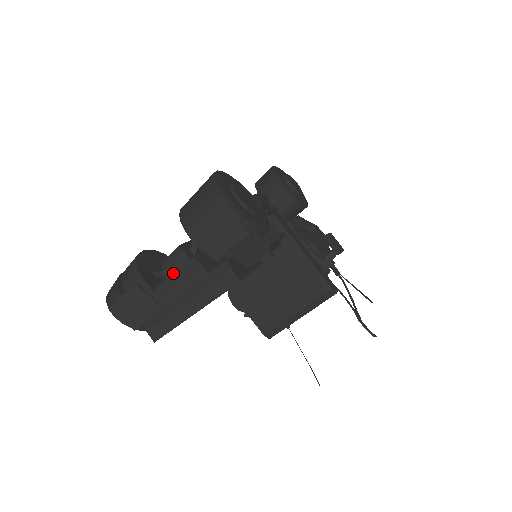
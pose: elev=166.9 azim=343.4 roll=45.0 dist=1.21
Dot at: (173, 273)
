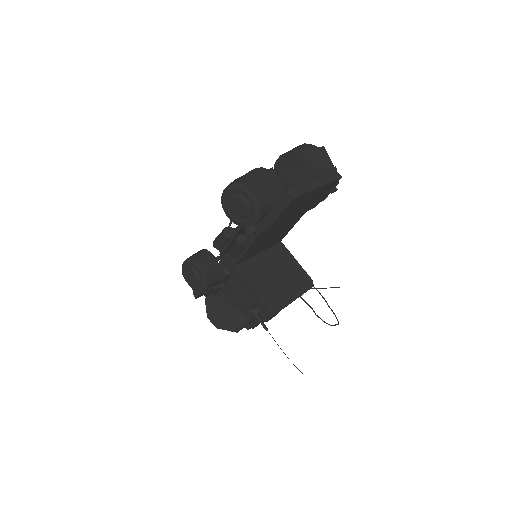
Dot at: (296, 170)
